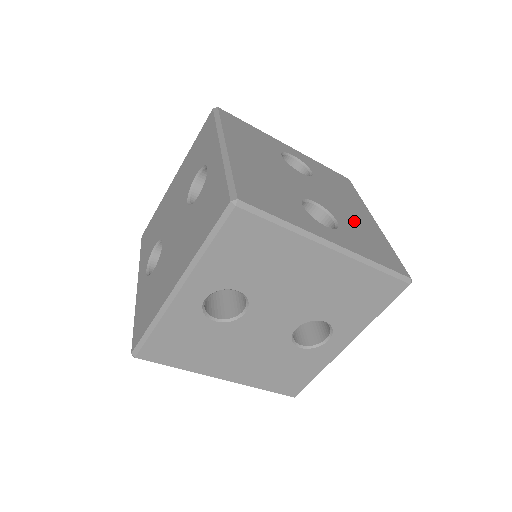
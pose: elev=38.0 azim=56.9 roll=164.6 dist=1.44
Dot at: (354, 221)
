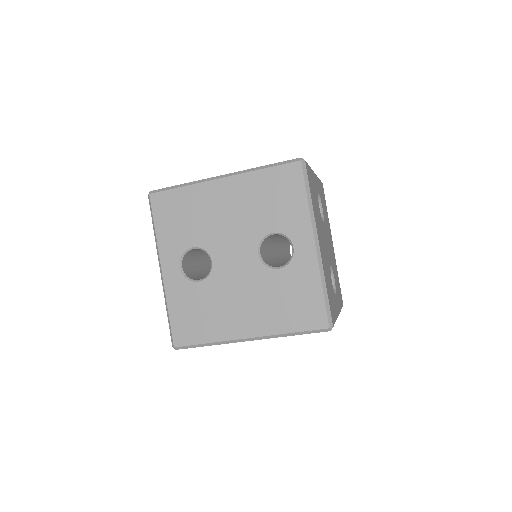
Dot at: occluded
